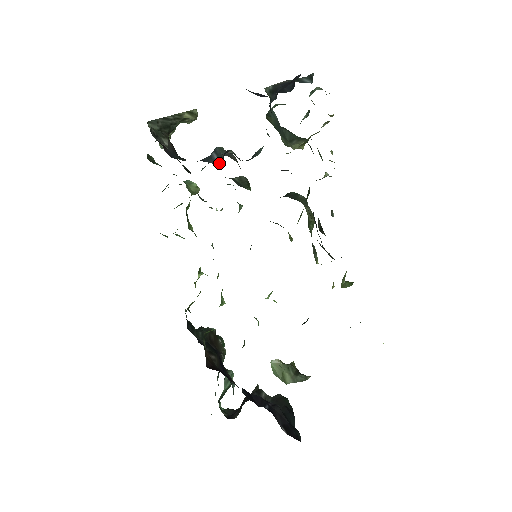
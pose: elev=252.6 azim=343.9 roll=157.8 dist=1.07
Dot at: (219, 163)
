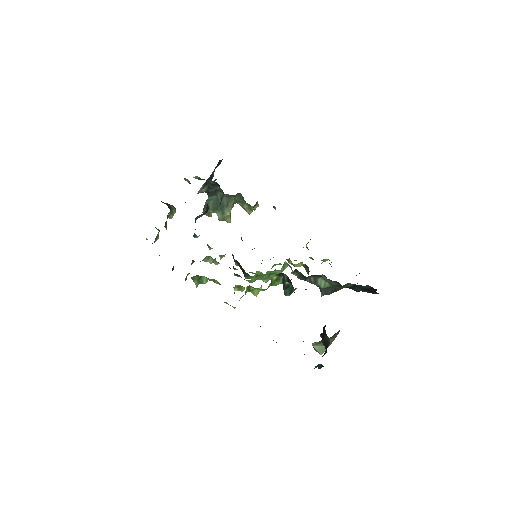
Dot at: occluded
